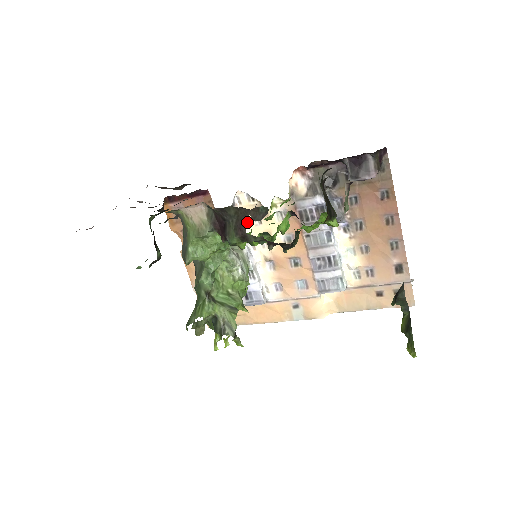
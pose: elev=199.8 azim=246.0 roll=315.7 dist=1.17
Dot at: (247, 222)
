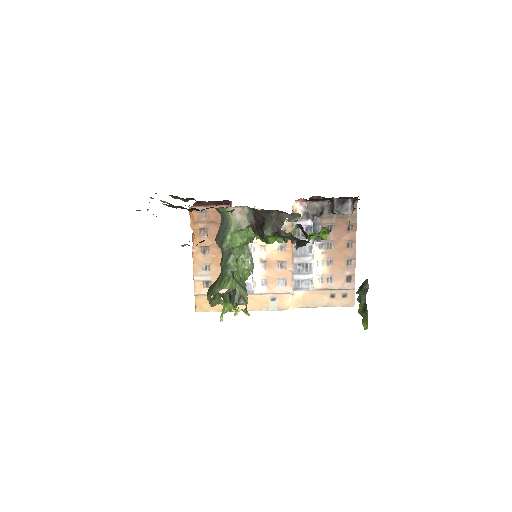
Dot at: occluded
